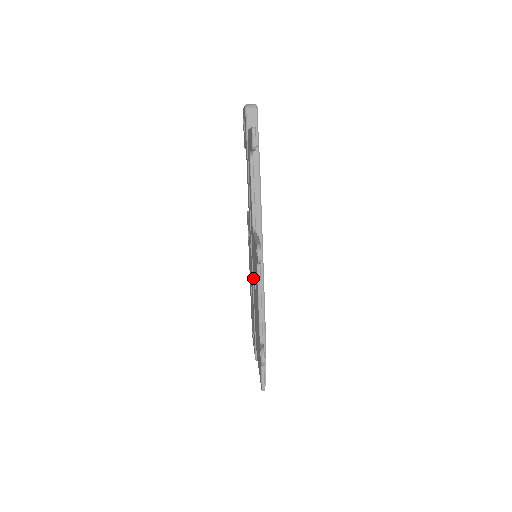
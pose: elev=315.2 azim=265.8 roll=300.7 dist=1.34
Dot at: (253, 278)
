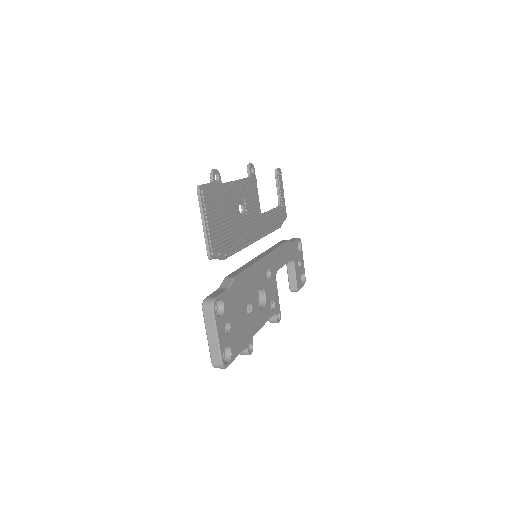
Dot at: occluded
